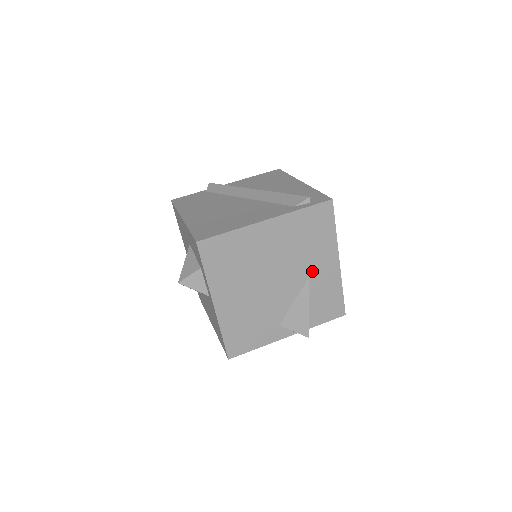
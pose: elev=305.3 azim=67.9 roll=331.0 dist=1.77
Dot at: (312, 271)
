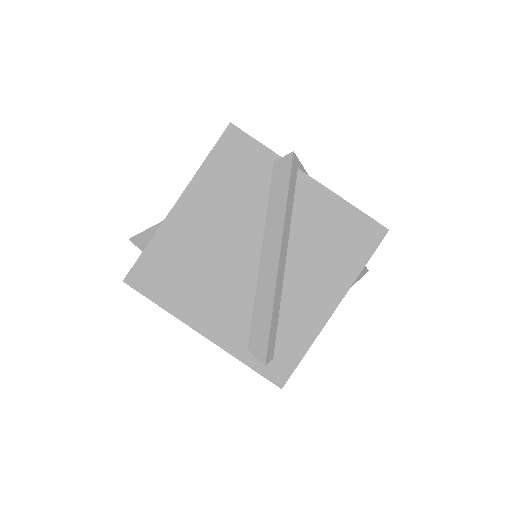
Dot at: occluded
